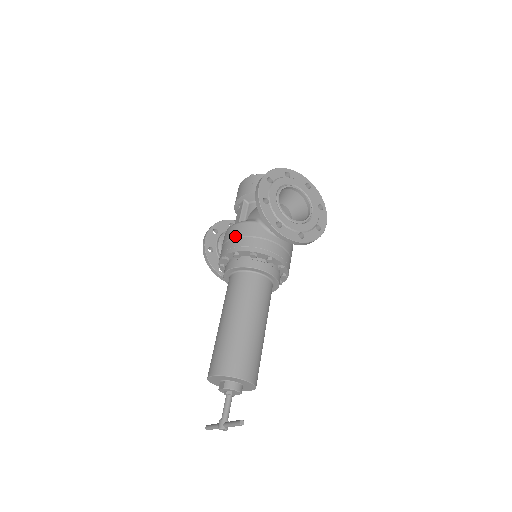
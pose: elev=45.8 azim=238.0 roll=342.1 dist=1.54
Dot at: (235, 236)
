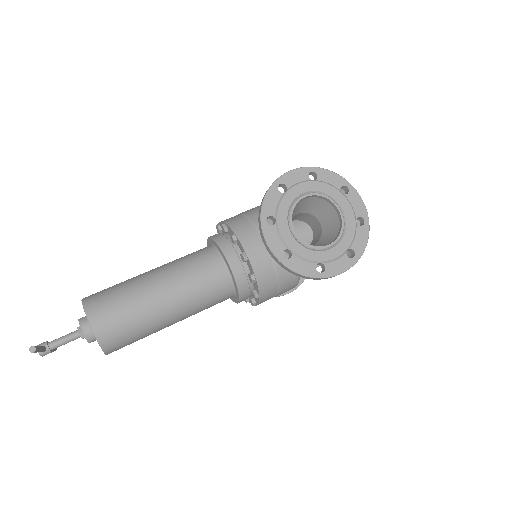
Dot at: (244, 213)
